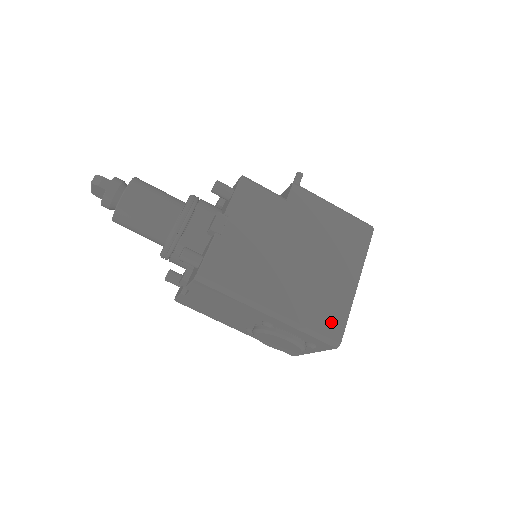
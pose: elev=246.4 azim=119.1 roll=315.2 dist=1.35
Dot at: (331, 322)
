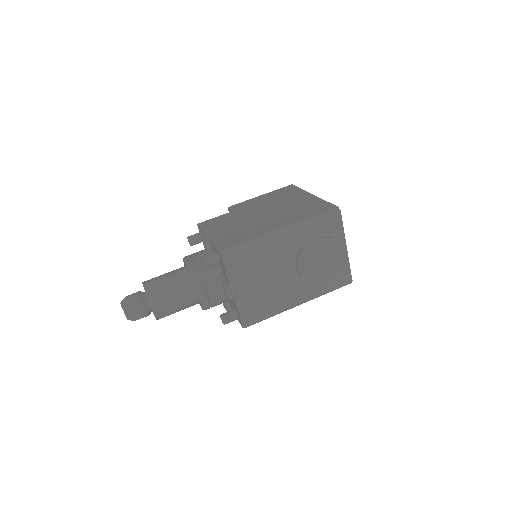
Dot at: (320, 208)
